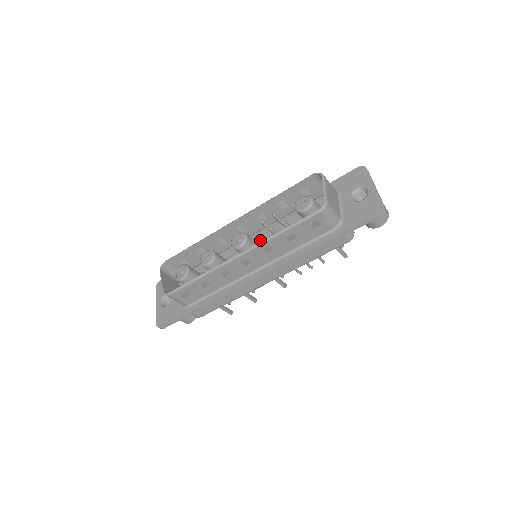
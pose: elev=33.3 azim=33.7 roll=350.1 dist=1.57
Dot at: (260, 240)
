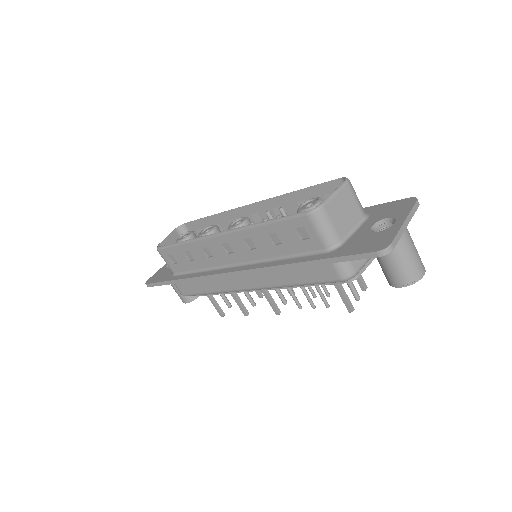
Dot at: occluded
